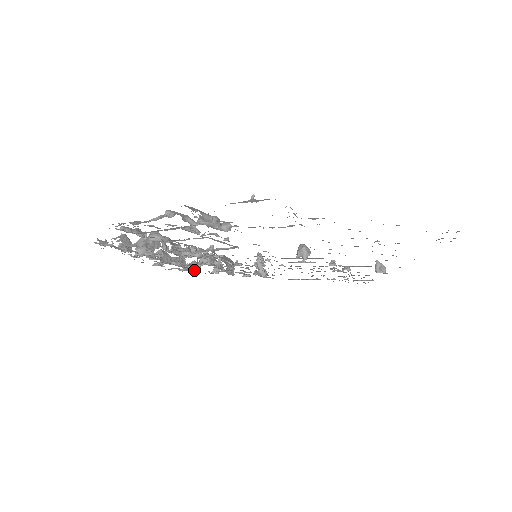
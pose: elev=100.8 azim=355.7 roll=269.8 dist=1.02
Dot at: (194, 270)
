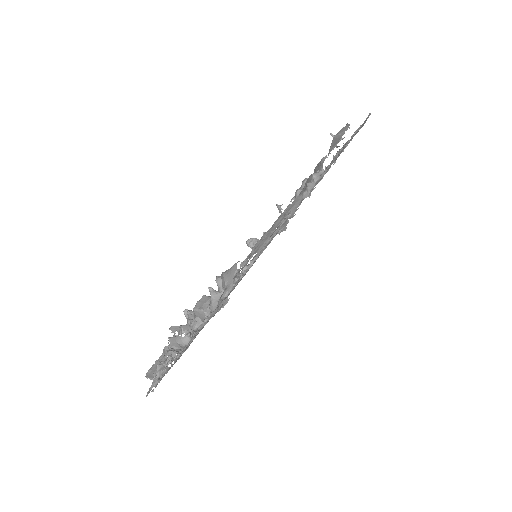
Dot at: (168, 368)
